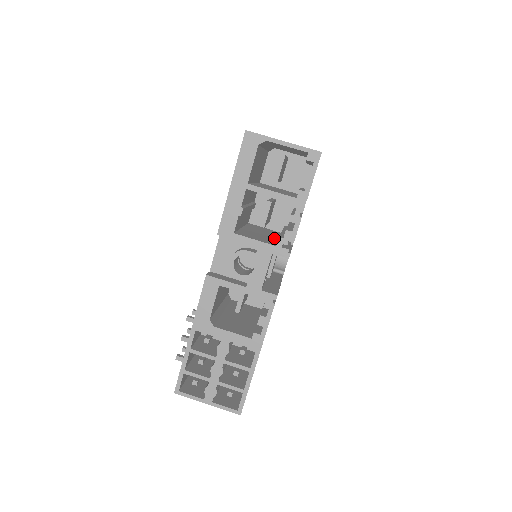
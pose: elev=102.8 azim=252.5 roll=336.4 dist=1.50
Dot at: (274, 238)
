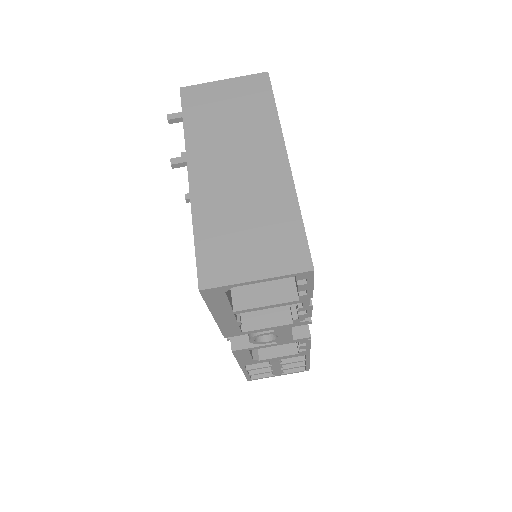
Dot at: occluded
